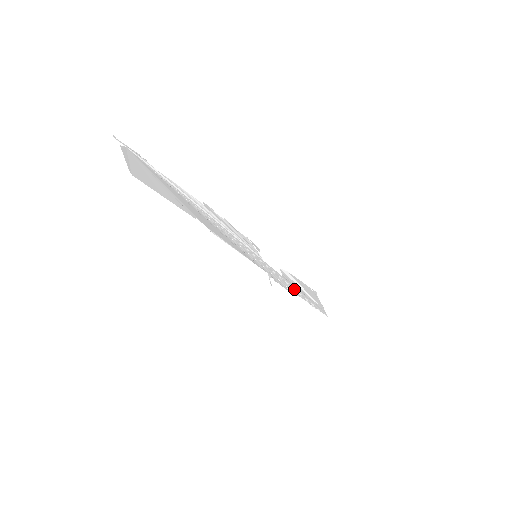
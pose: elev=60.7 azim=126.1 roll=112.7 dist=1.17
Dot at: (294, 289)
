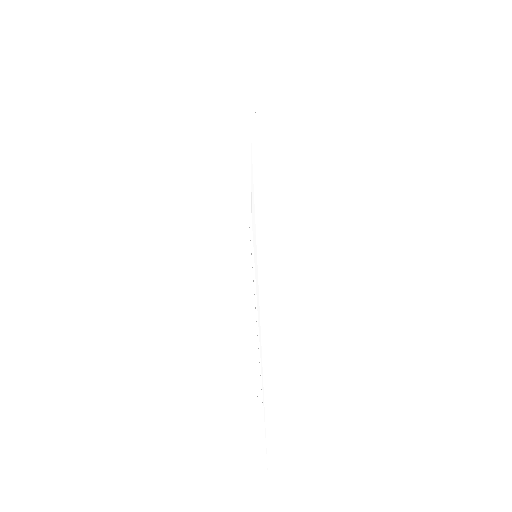
Dot at: occluded
